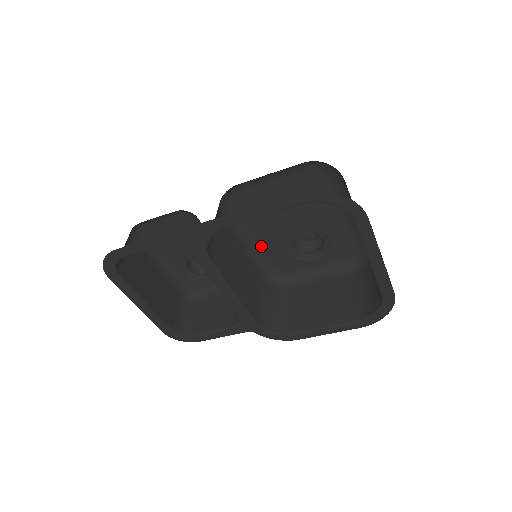
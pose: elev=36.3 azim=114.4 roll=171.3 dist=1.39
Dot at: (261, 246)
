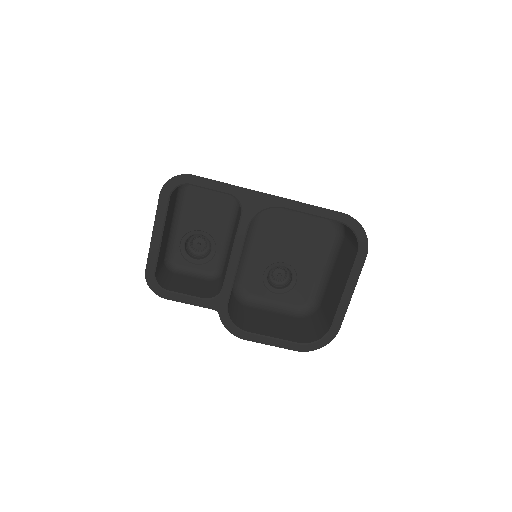
Dot at: (249, 259)
